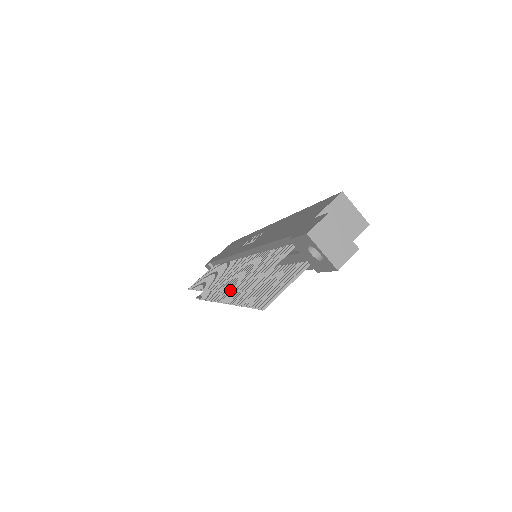
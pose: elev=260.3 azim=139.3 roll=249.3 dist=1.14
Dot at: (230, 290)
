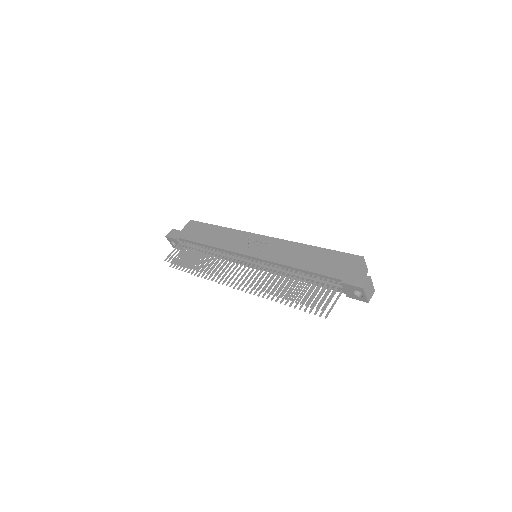
Dot at: (291, 300)
